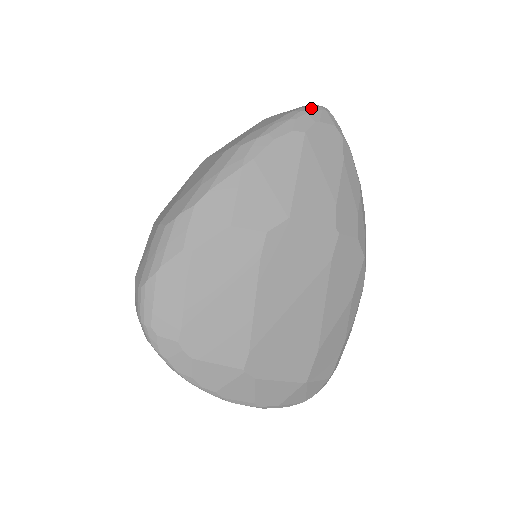
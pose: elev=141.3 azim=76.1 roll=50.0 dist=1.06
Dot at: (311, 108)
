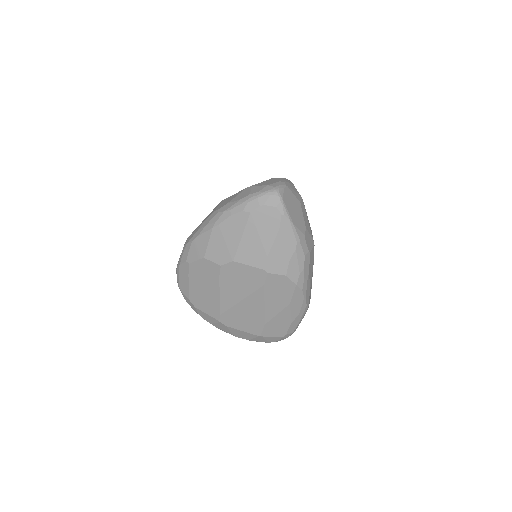
Dot at: (263, 193)
